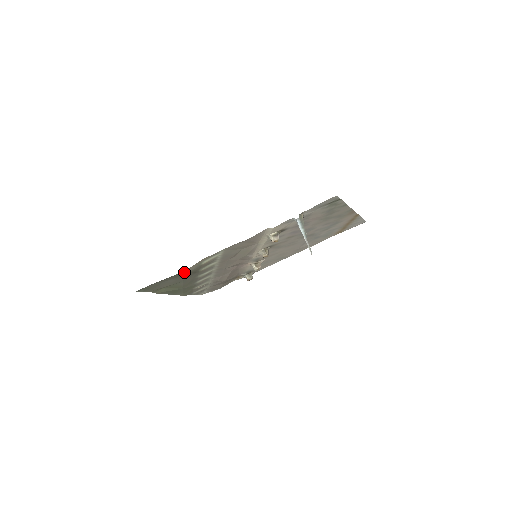
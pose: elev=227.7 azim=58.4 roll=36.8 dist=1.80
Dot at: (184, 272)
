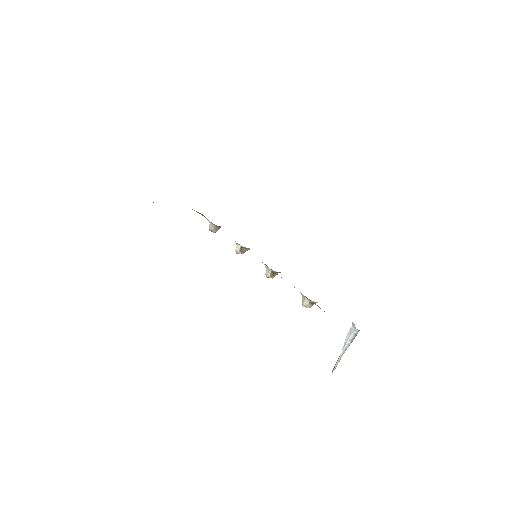
Dot at: occluded
